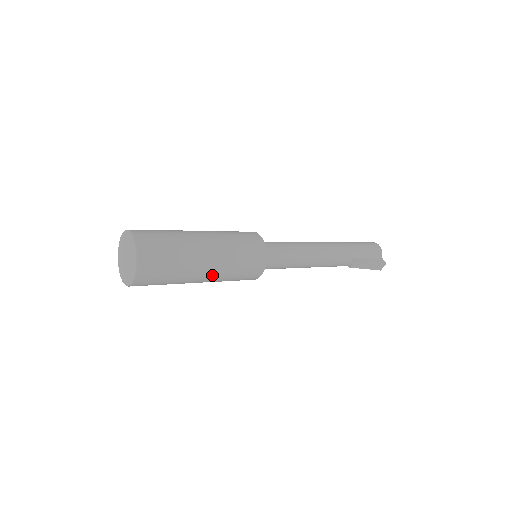
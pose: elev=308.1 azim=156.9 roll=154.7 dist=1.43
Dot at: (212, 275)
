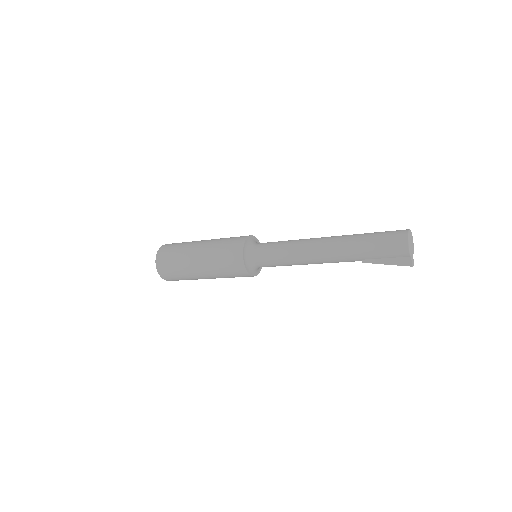
Dot at: (215, 278)
